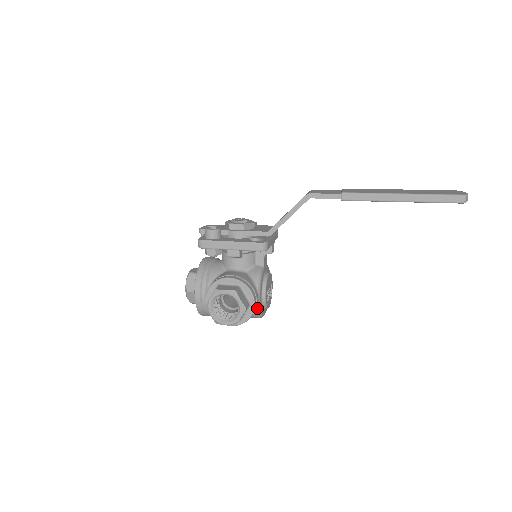
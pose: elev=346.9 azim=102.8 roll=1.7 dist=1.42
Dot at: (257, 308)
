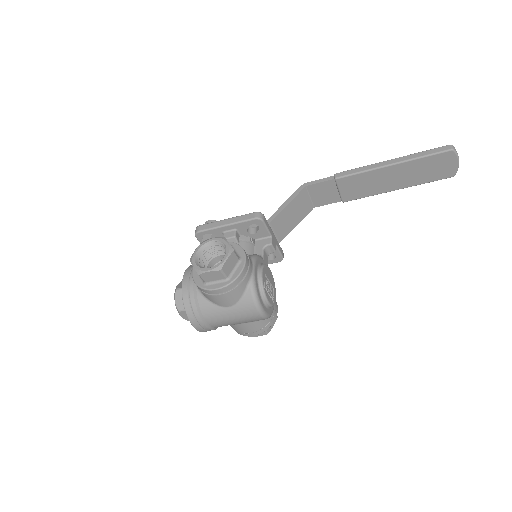
Dot at: (250, 278)
